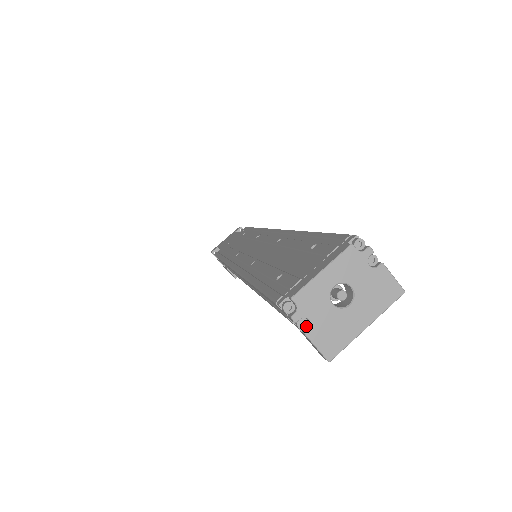
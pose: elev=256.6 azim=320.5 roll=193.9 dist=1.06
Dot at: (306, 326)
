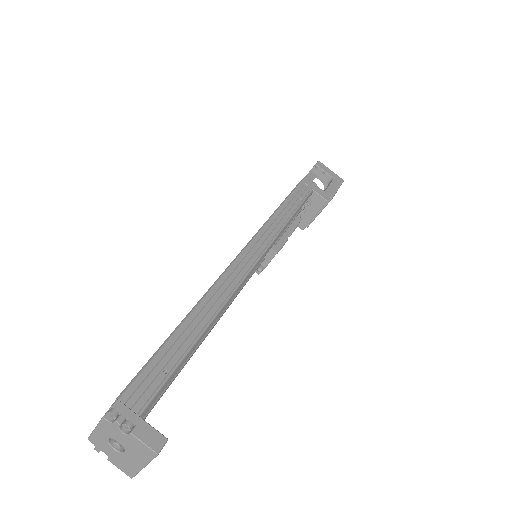
Dot at: (109, 454)
